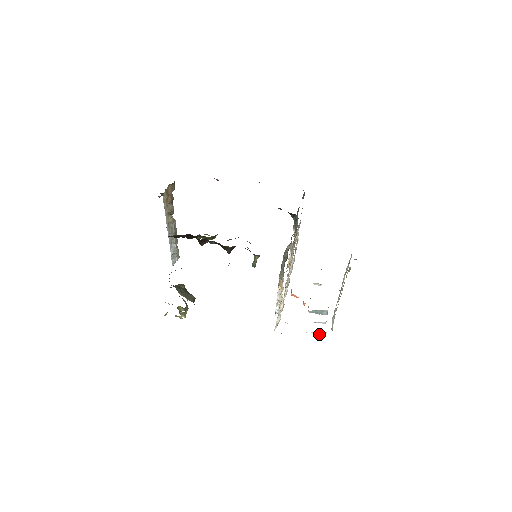
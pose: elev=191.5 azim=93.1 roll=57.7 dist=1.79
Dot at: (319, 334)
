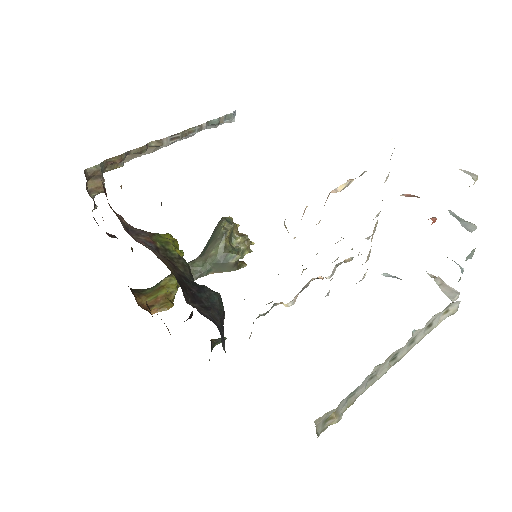
Dot at: (446, 291)
